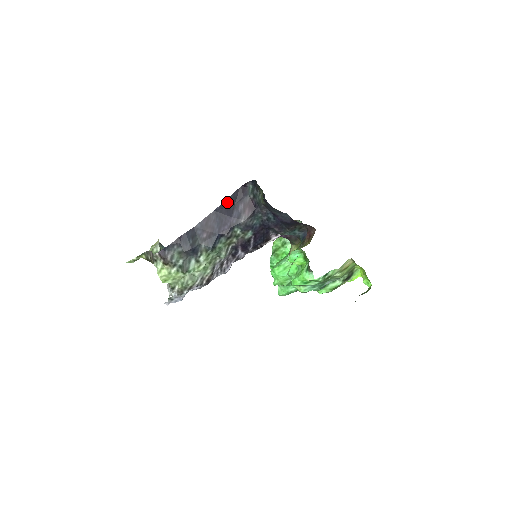
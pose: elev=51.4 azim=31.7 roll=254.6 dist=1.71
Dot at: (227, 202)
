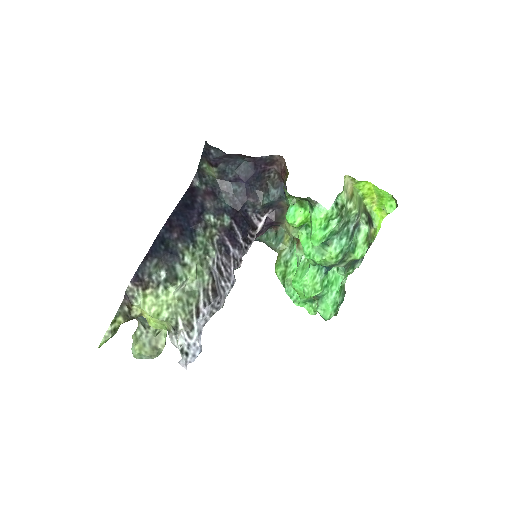
Dot at: (182, 203)
